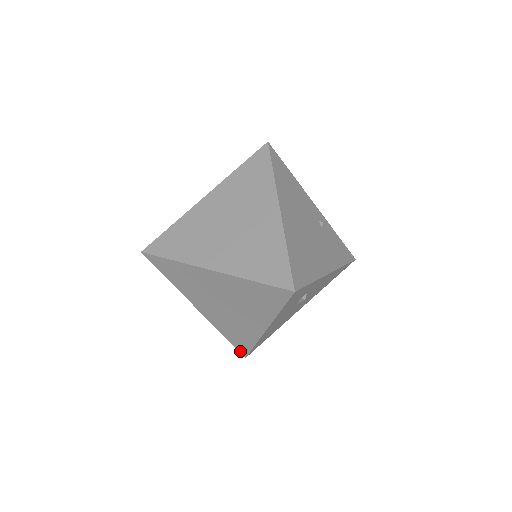
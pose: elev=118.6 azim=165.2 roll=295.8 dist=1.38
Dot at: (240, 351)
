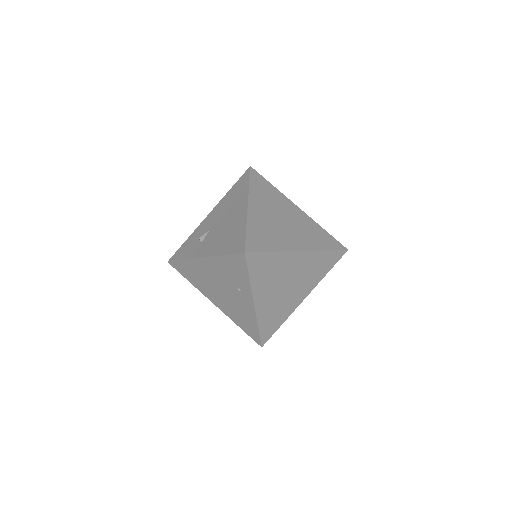
Dot at: (262, 341)
